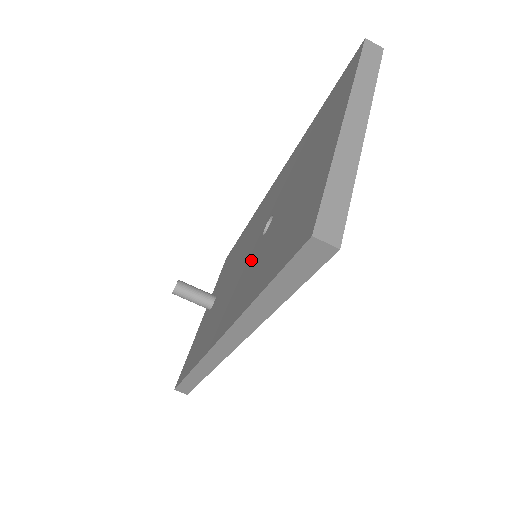
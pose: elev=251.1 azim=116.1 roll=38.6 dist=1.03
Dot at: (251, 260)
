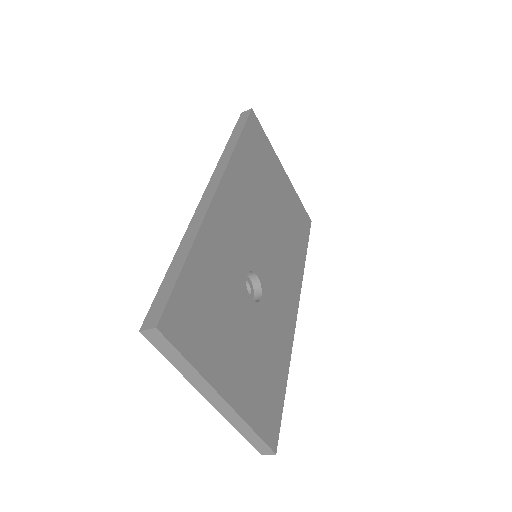
Dot at: occluded
